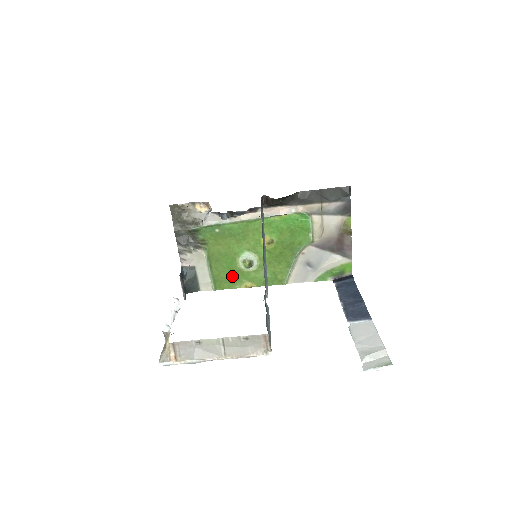
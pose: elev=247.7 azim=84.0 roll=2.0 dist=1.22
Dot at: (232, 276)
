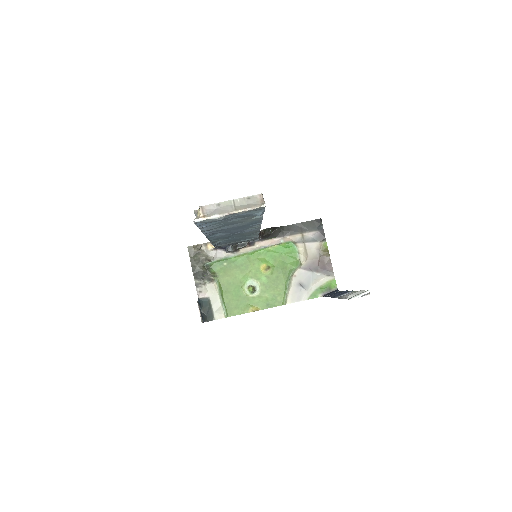
Dot at: (240, 302)
